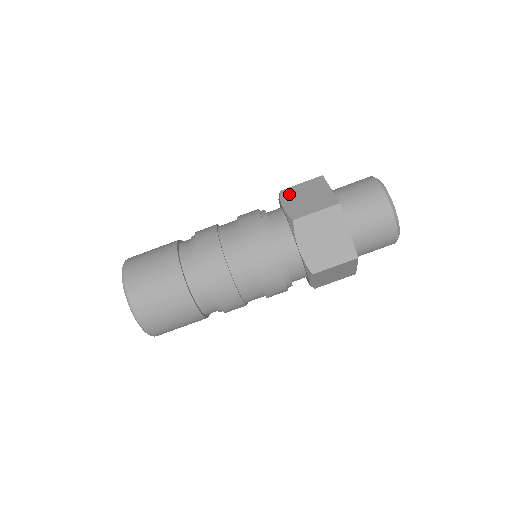
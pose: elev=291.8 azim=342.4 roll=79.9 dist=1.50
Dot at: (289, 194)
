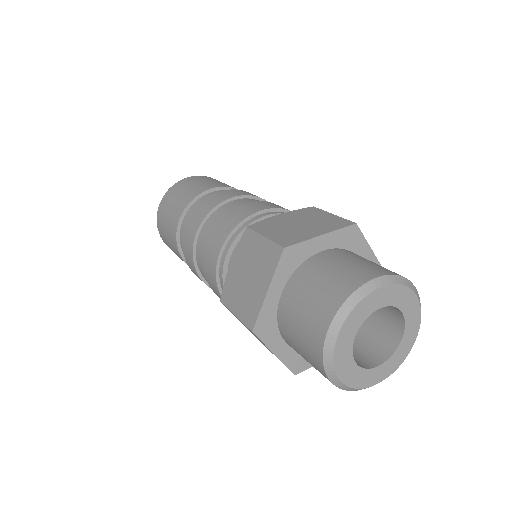
Dot at: (245, 246)
